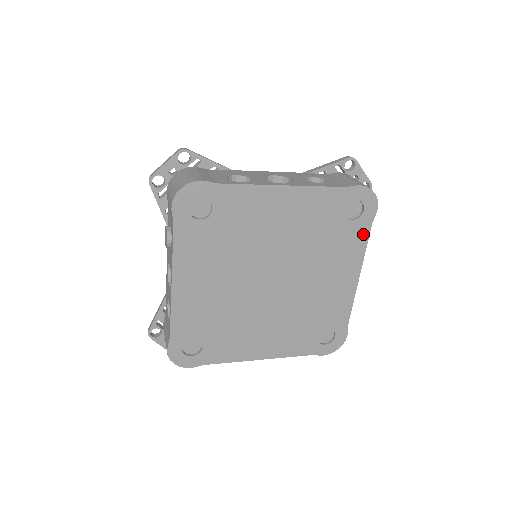
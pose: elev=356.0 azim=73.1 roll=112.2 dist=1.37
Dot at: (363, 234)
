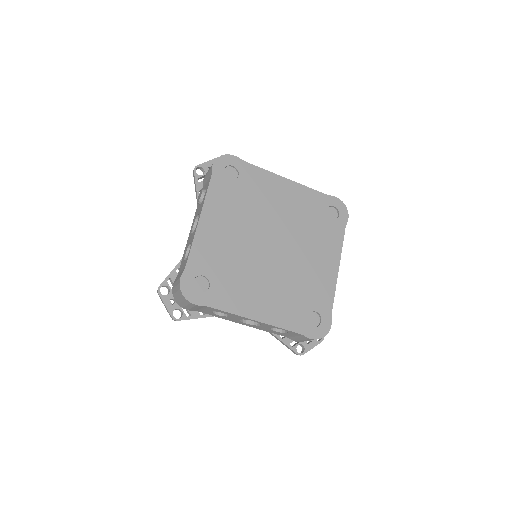
Dot at: (340, 233)
